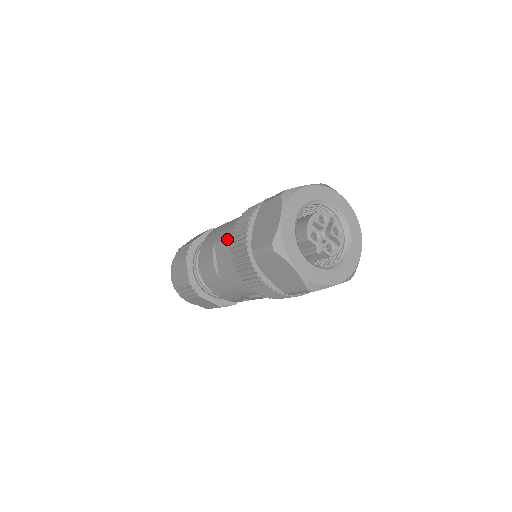
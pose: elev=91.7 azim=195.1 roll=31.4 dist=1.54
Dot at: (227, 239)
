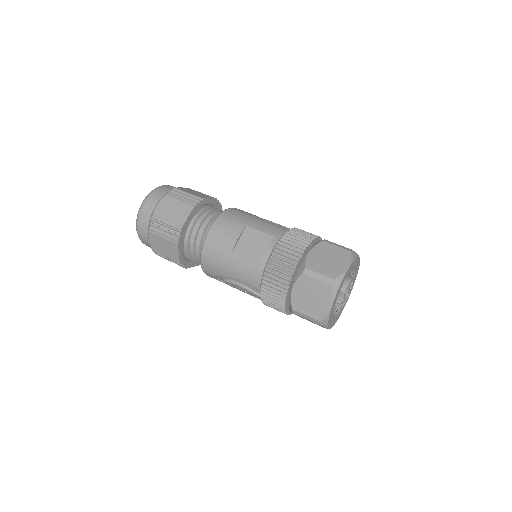
Dot at: (269, 235)
